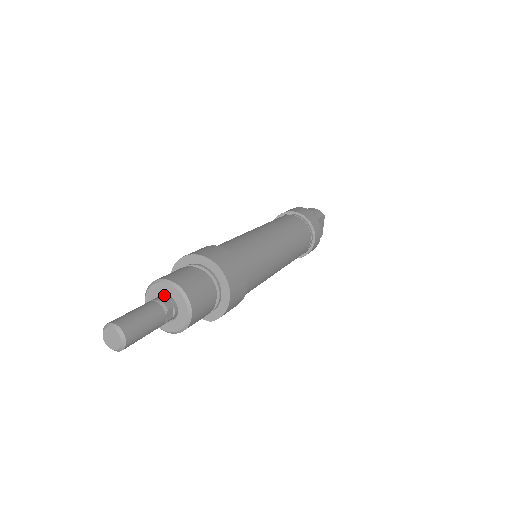
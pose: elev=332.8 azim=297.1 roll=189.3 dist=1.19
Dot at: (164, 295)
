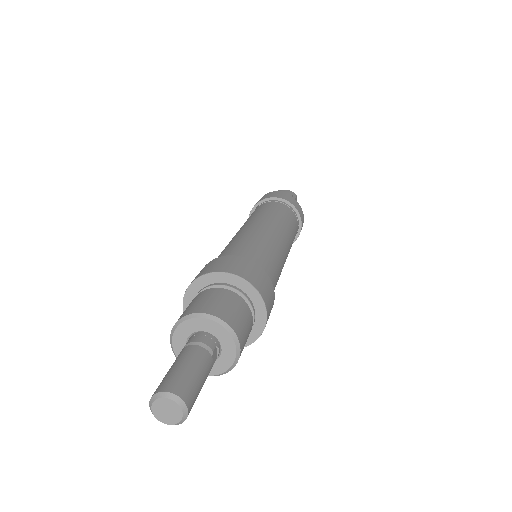
Dot at: (200, 333)
